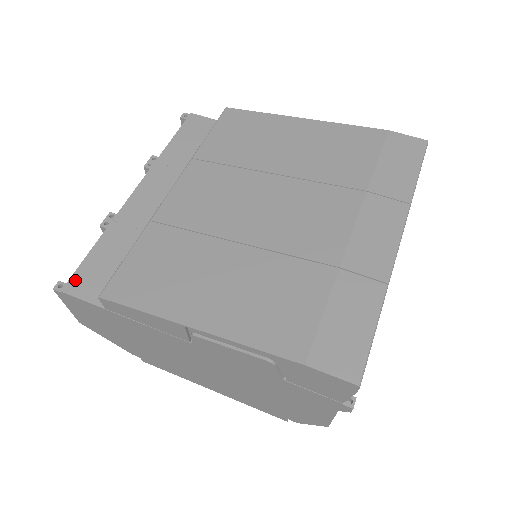
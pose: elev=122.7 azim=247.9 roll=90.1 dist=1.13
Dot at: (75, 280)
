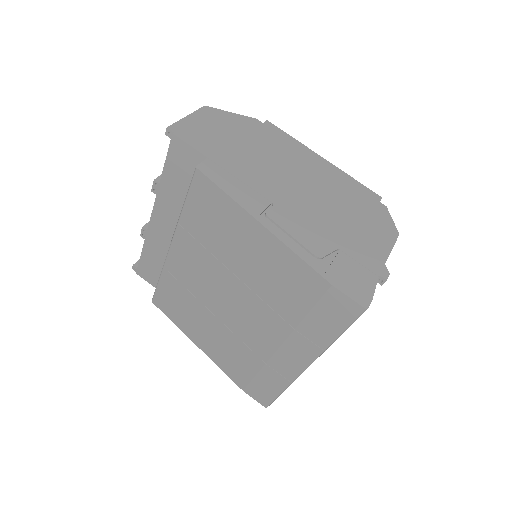
Dot at: (140, 270)
